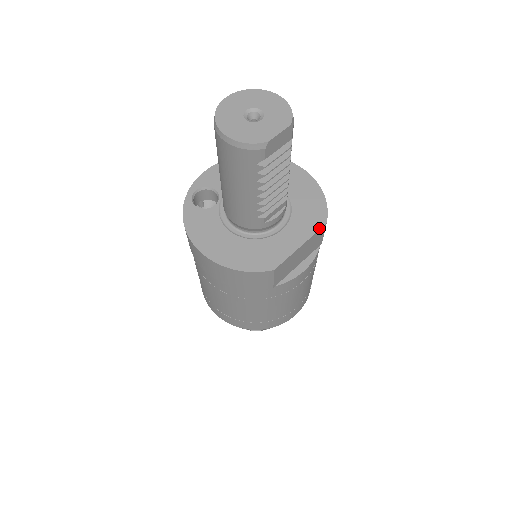
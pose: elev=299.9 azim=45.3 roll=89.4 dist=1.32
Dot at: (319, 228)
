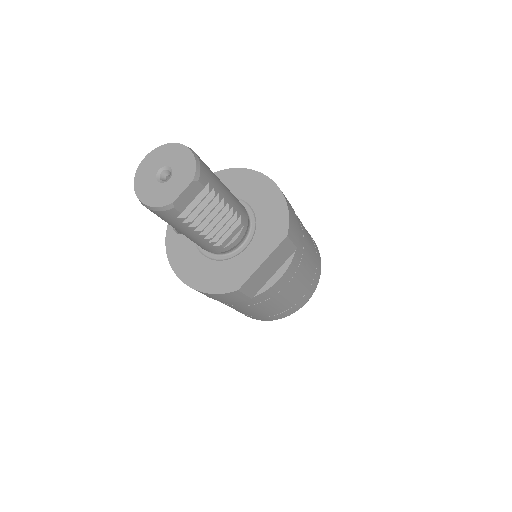
Dot at: (280, 242)
